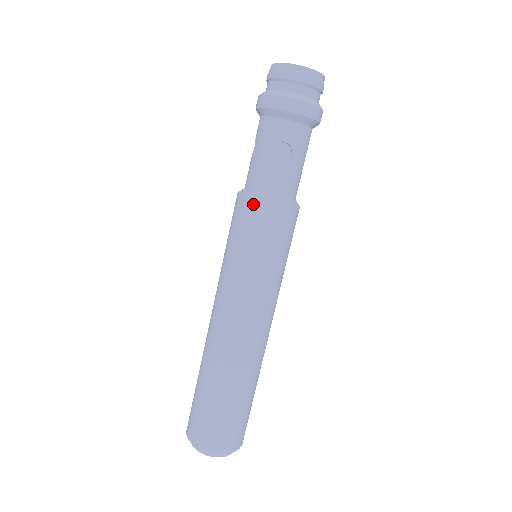
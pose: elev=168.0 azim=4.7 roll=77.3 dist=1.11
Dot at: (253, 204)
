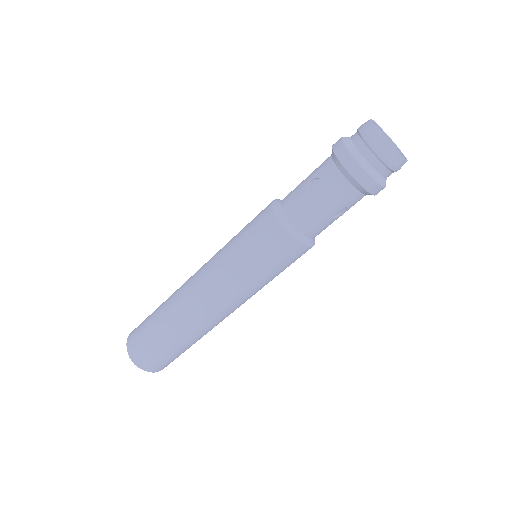
Dot at: (292, 243)
